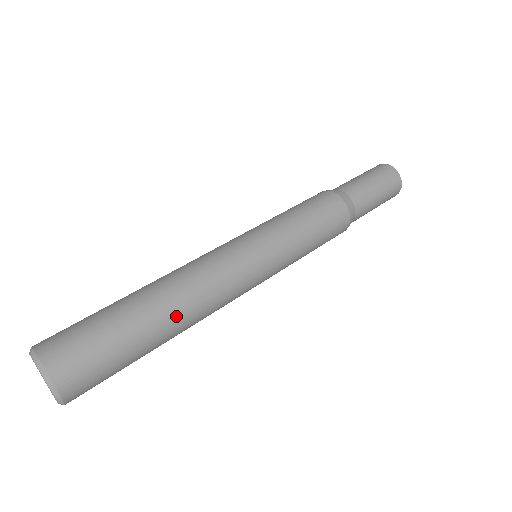
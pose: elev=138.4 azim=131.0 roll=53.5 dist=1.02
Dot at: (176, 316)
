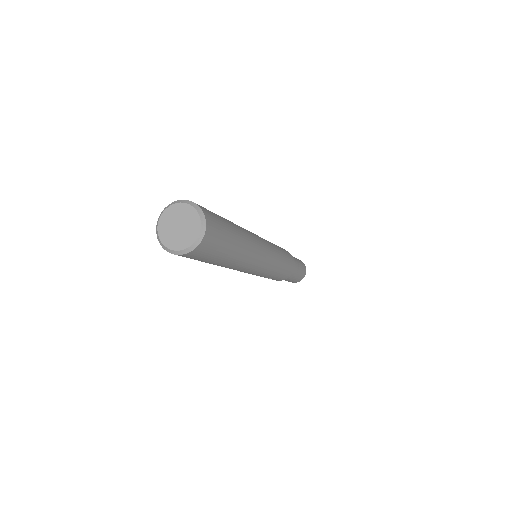
Dot at: occluded
